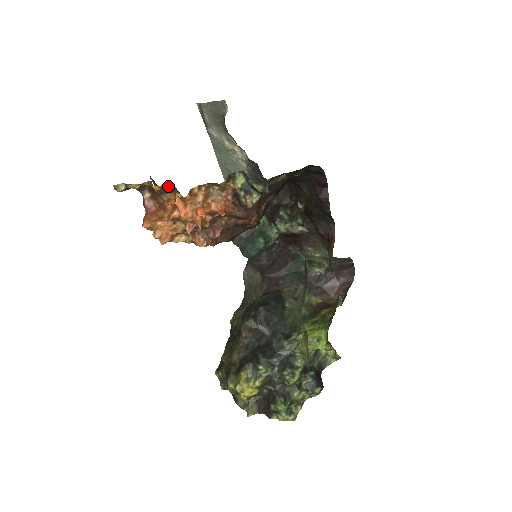
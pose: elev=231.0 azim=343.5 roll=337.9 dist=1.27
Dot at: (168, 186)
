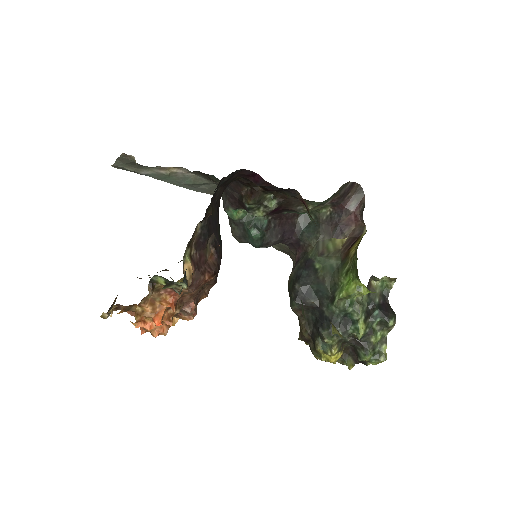
Dot at: (126, 306)
